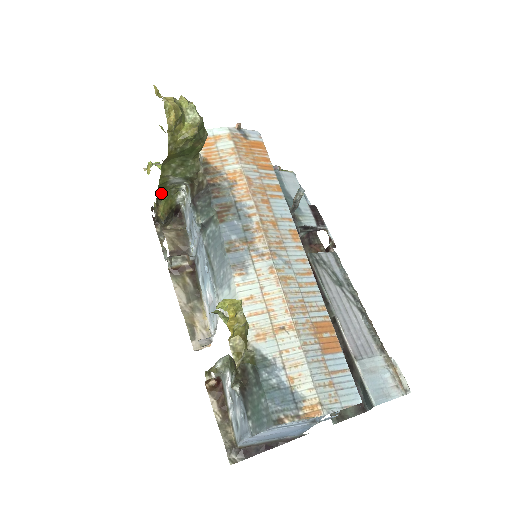
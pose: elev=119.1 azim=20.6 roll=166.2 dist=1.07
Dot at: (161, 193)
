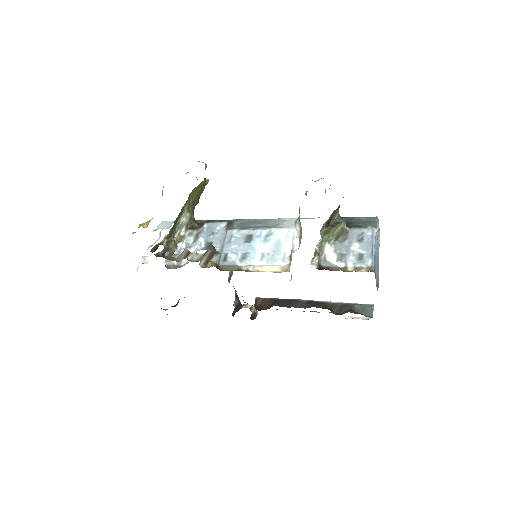
Dot at: (174, 225)
